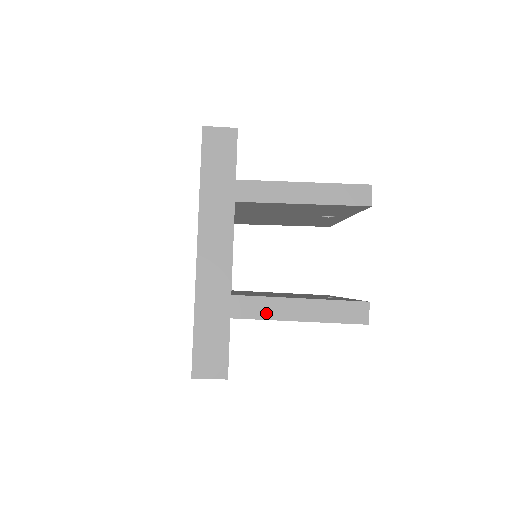
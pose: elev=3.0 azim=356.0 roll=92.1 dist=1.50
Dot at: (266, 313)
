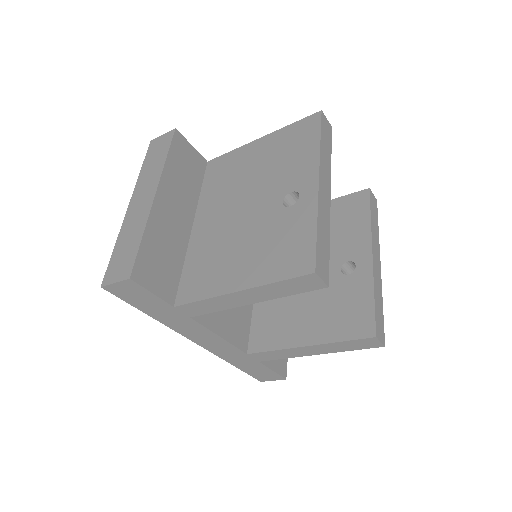
Dot at: (284, 356)
